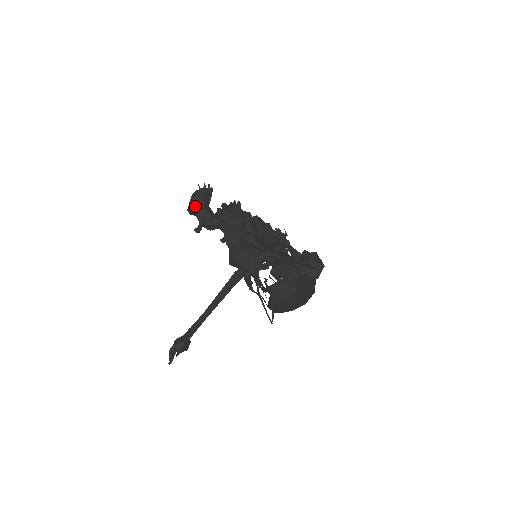
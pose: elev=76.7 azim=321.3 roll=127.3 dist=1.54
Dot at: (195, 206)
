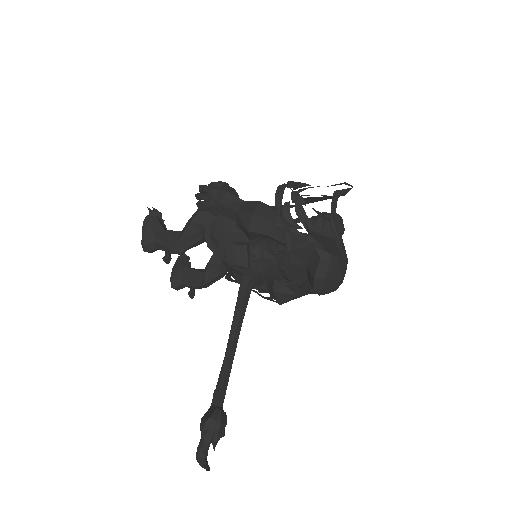
Dot at: (152, 231)
